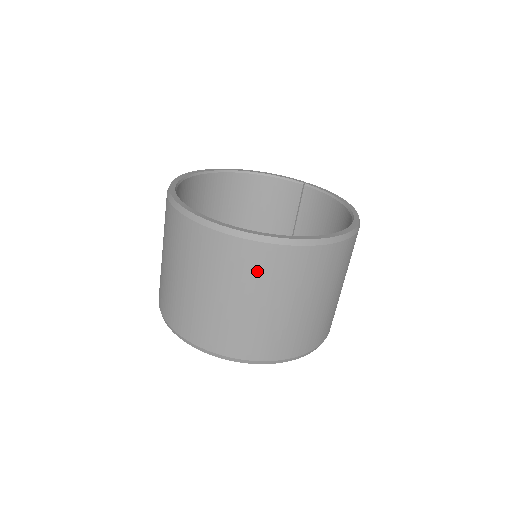
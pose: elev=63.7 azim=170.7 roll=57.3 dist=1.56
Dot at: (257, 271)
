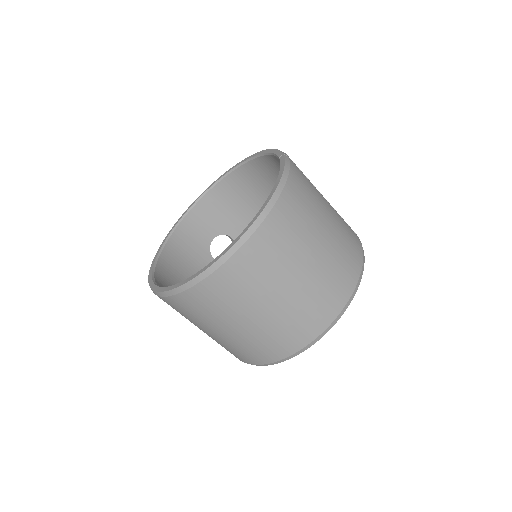
Dot at: occluded
